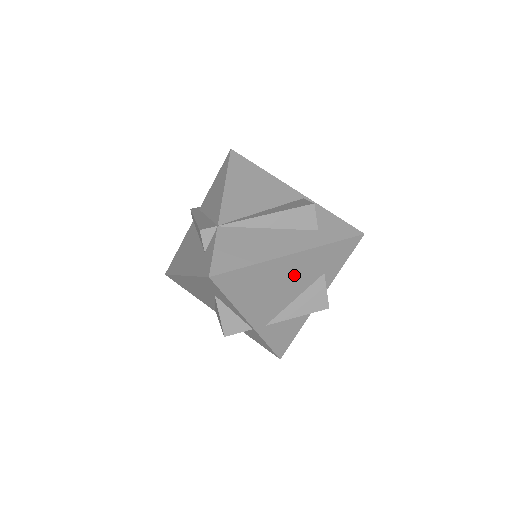
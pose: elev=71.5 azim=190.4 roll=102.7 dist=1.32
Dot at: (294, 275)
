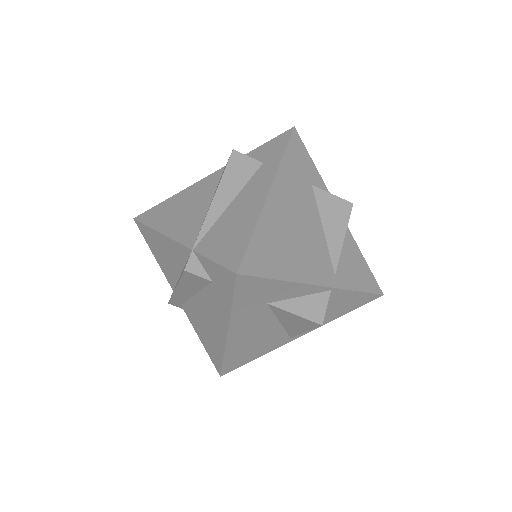
Dot at: (295, 208)
